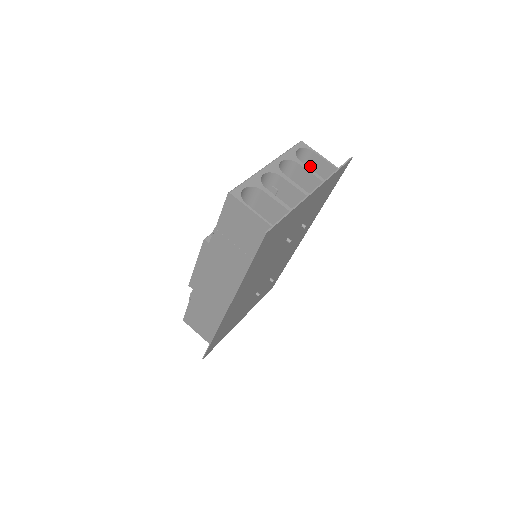
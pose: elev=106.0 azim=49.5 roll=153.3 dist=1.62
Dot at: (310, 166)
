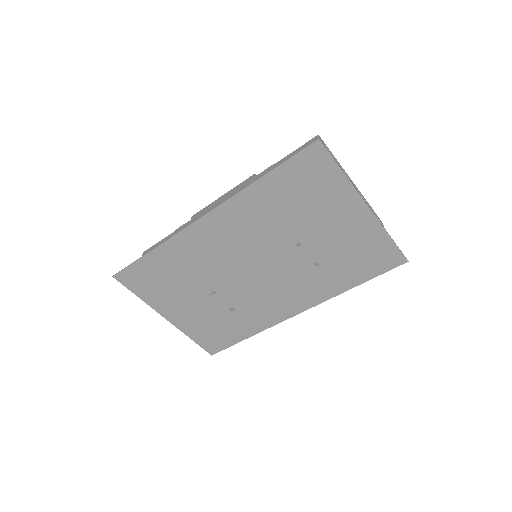
Dot at: occluded
